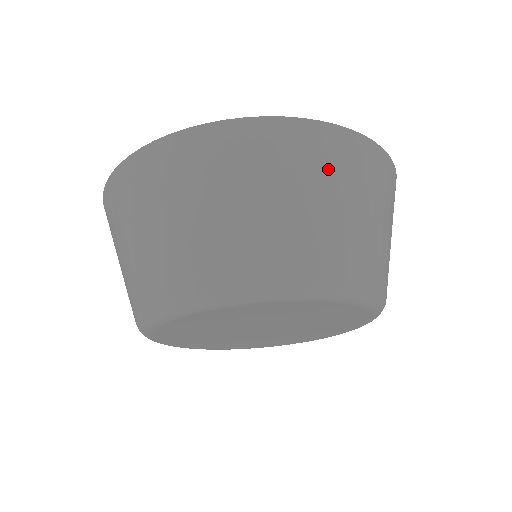
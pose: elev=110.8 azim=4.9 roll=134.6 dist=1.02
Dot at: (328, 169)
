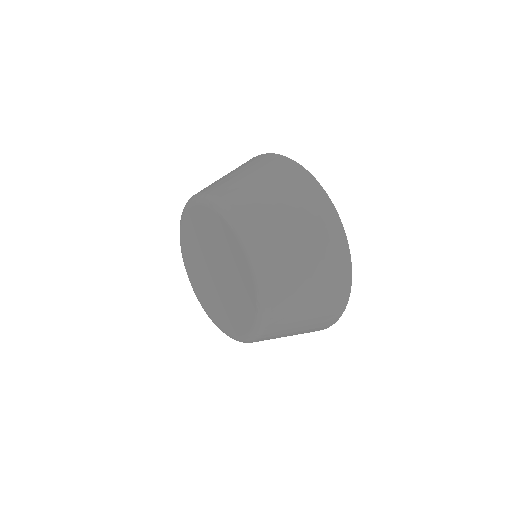
Dot at: (312, 219)
